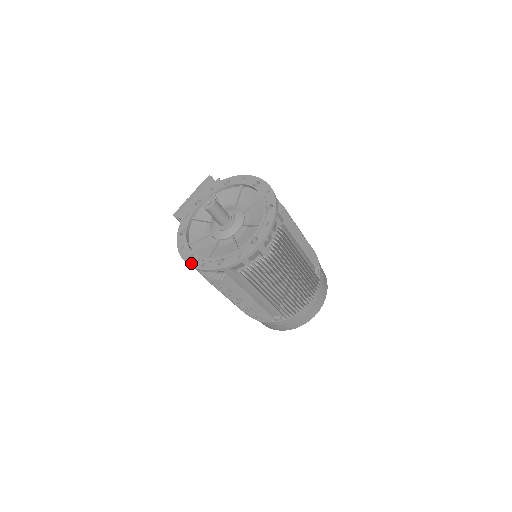
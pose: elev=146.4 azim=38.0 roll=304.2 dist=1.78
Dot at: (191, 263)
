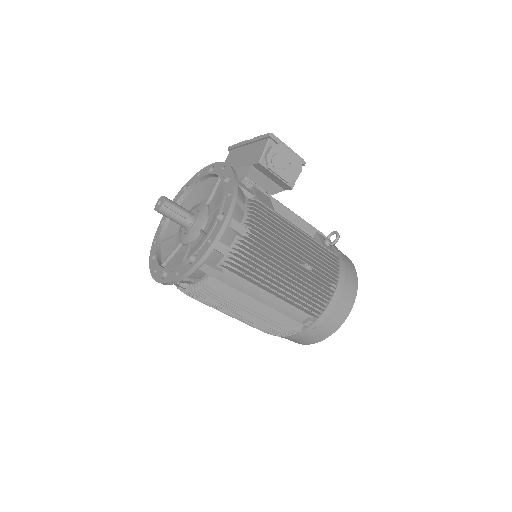
Dot at: (158, 229)
